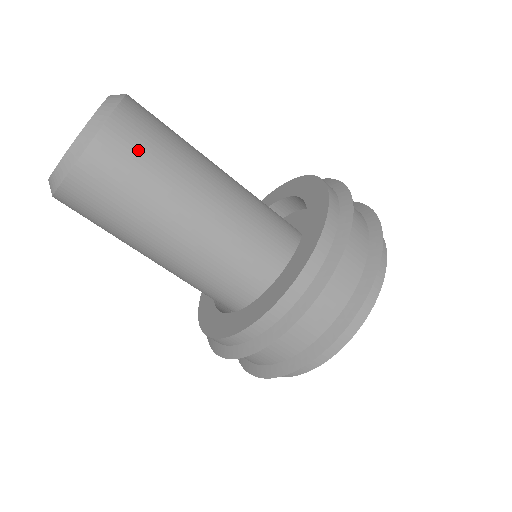
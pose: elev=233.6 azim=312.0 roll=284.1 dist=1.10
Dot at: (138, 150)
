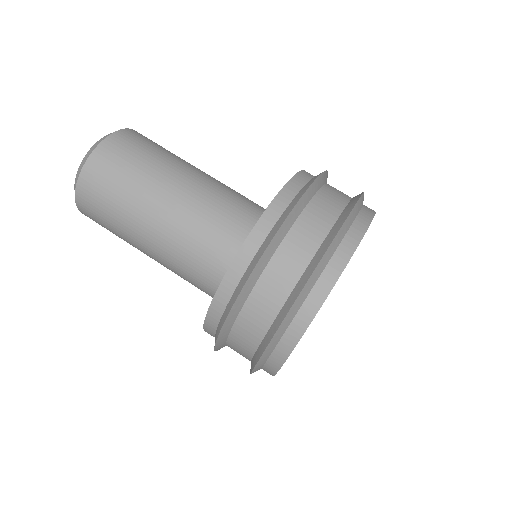
Dot at: (135, 149)
